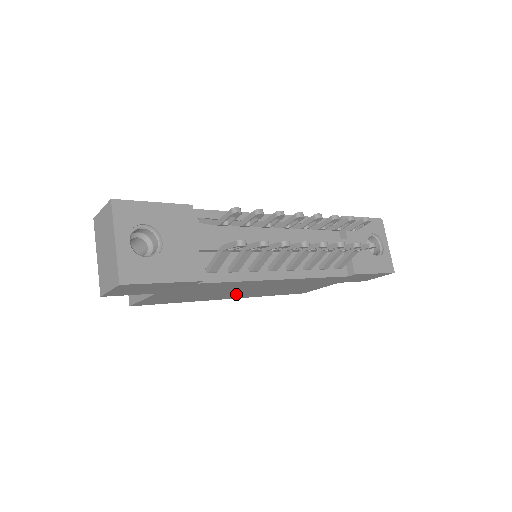
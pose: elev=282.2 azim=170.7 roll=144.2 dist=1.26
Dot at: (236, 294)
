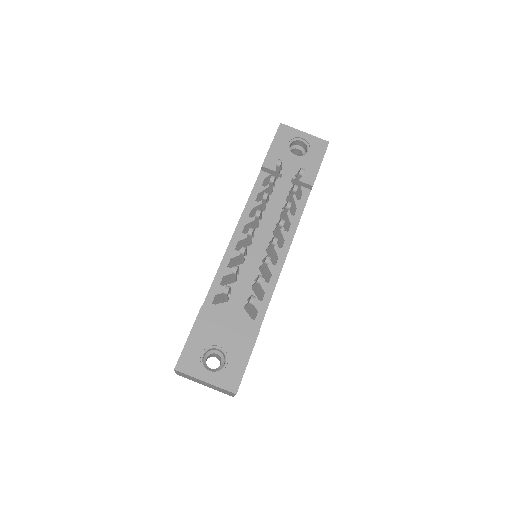
Dot at: occluded
